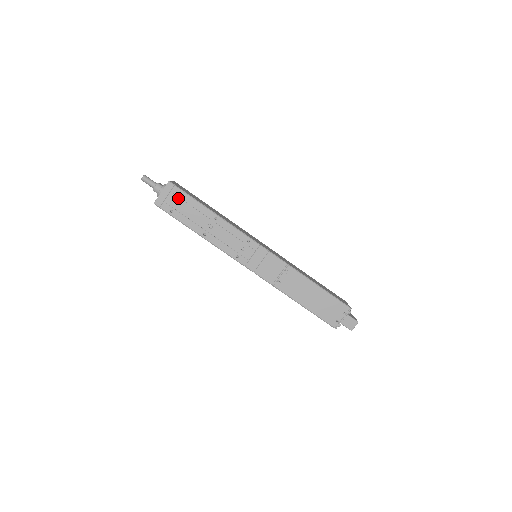
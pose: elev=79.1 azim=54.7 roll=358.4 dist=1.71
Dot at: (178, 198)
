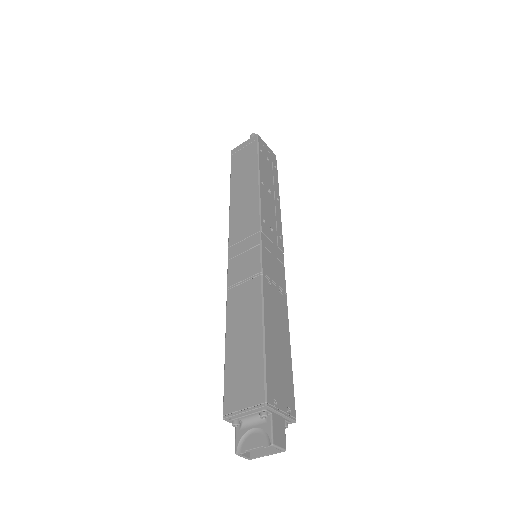
Dot at: (271, 161)
